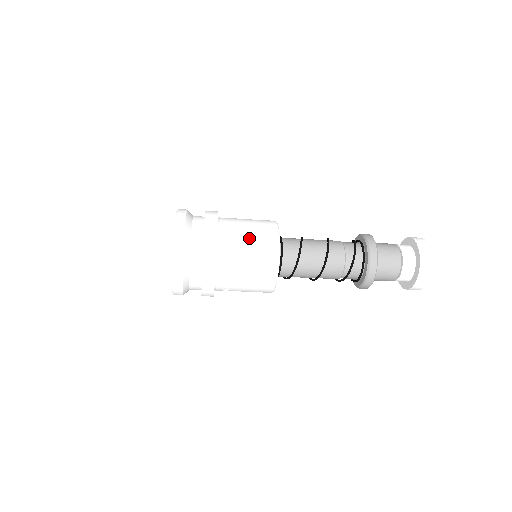
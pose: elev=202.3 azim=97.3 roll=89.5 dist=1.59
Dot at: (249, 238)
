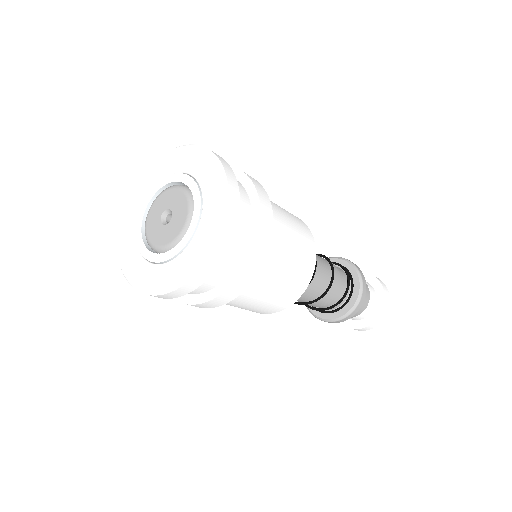
Dot at: (287, 270)
